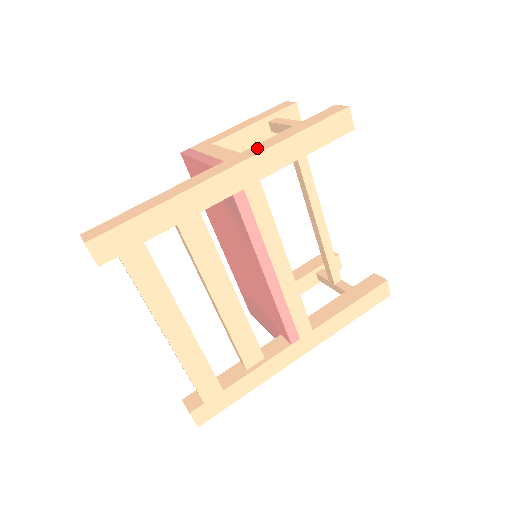
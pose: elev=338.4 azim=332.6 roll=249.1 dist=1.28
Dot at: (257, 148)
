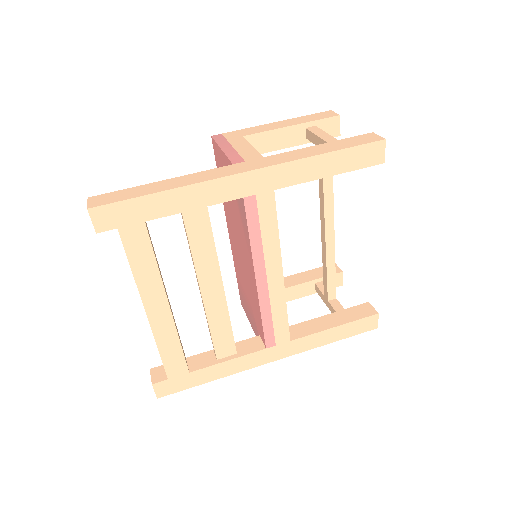
Dot at: (280, 157)
